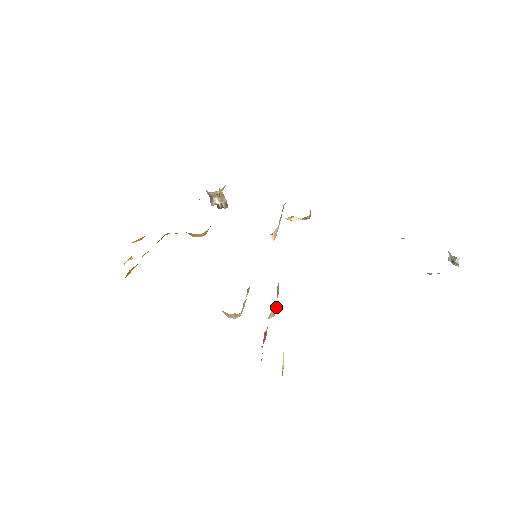
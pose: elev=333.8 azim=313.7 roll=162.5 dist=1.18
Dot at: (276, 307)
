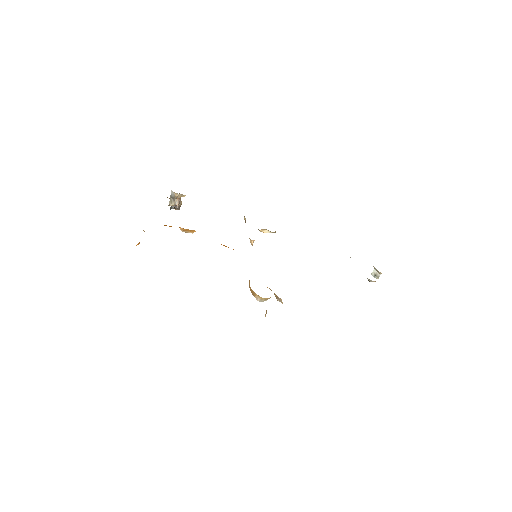
Dot at: occluded
